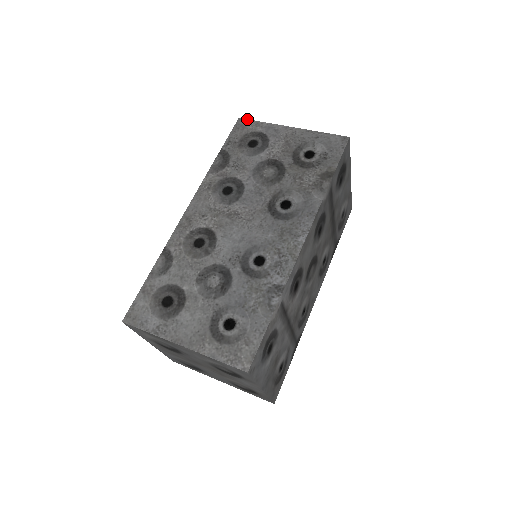
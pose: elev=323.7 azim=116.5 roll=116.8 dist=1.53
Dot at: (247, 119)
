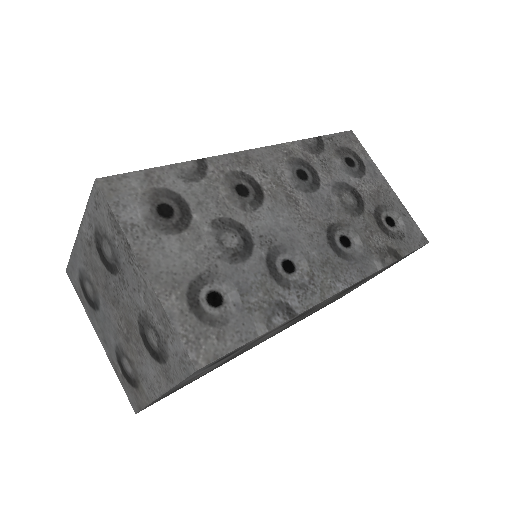
Dot at: occluded
